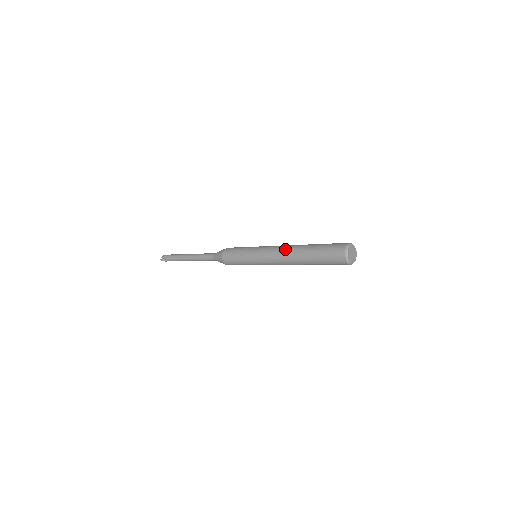
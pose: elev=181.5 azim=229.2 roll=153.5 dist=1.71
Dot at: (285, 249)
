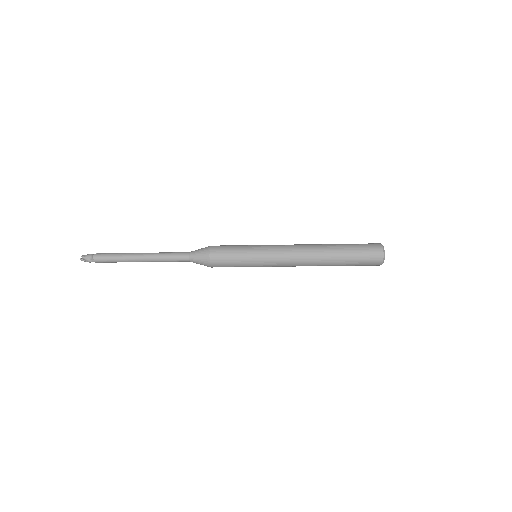
Dot at: (306, 244)
